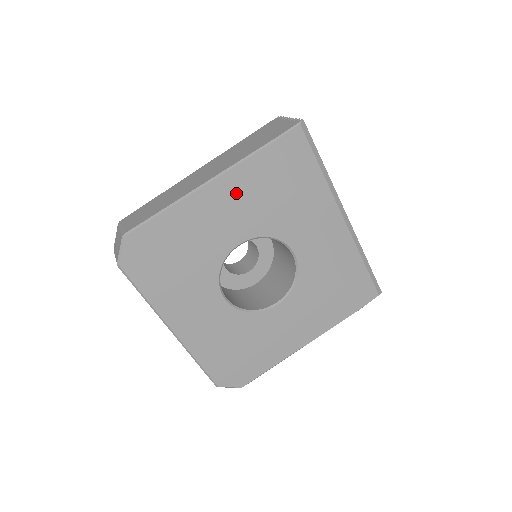
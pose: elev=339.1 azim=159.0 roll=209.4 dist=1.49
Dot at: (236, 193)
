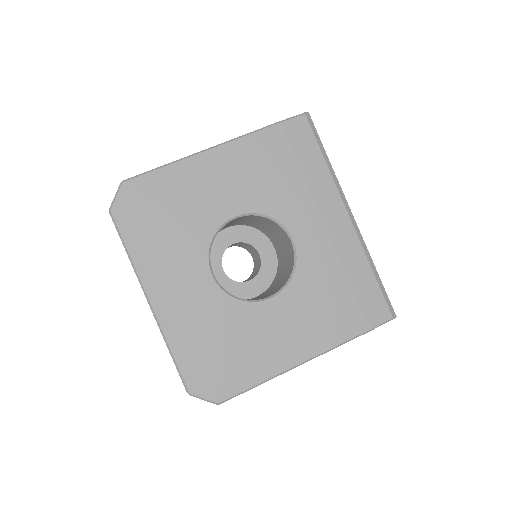
Dot at: (238, 163)
